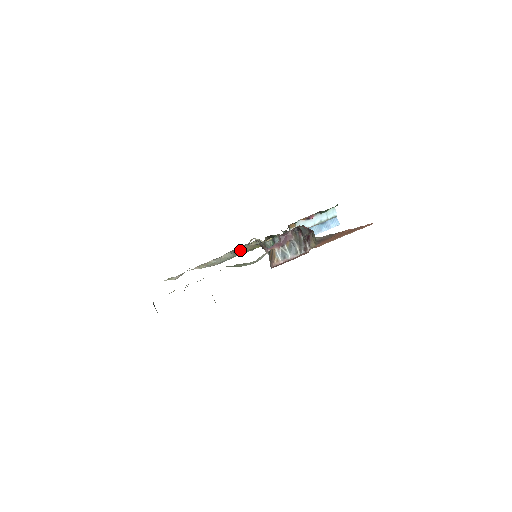
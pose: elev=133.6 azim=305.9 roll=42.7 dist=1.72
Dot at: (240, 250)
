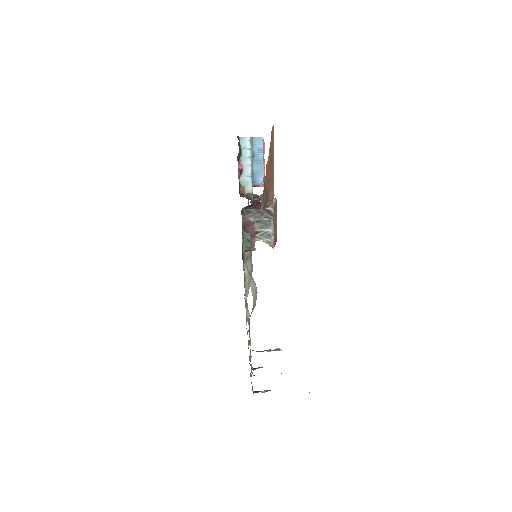
Dot at: (246, 253)
